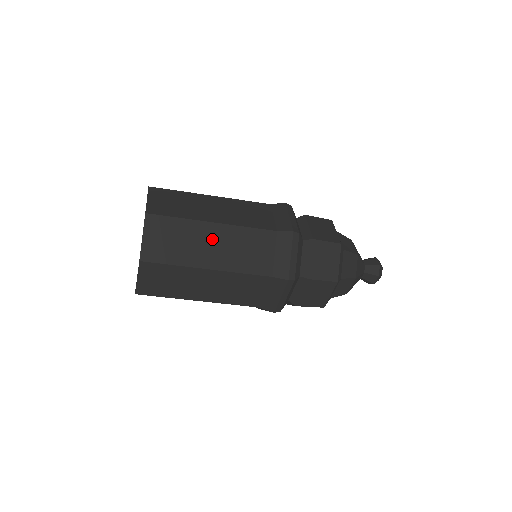
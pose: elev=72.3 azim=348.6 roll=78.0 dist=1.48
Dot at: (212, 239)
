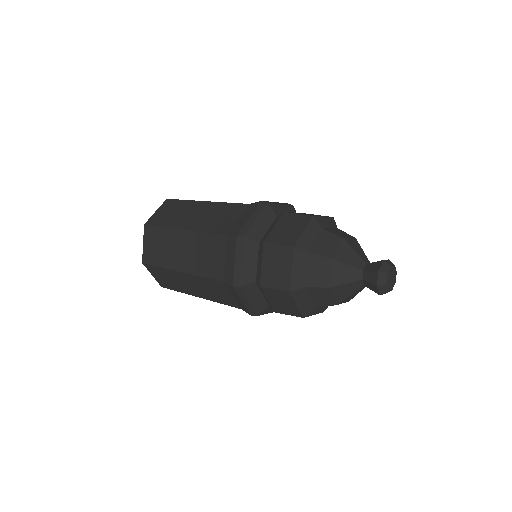
Dot at: (187, 281)
